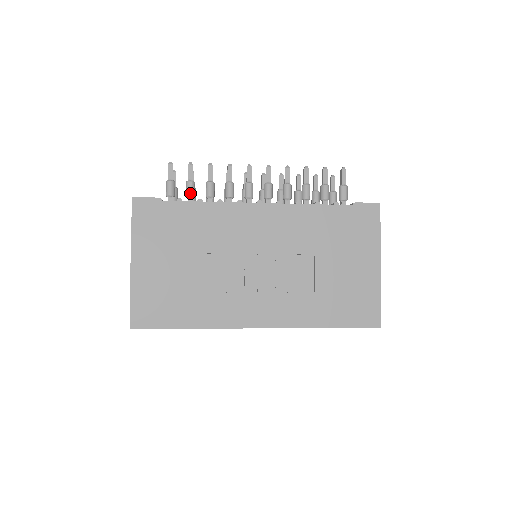
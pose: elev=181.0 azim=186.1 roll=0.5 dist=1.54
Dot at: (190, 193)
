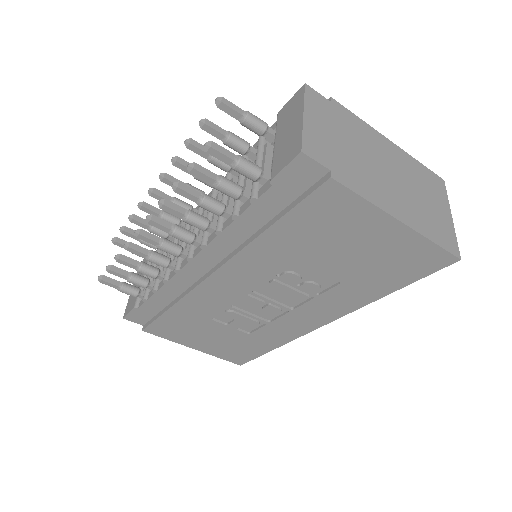
Dot at: (142, 287)
